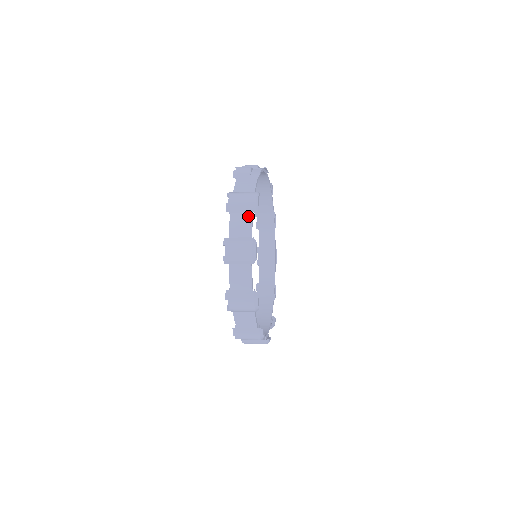
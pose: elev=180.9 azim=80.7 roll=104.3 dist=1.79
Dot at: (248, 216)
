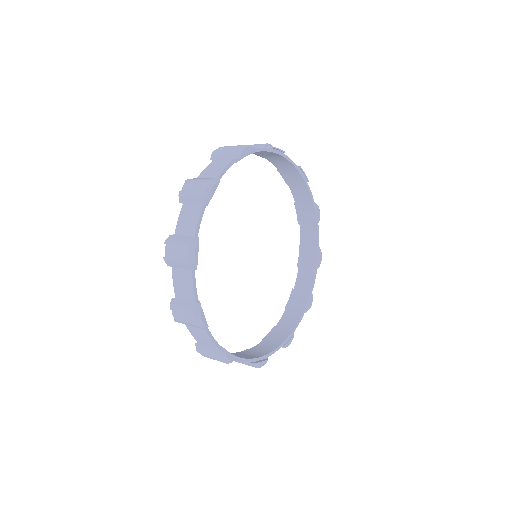
Dot at: (227, 162)
